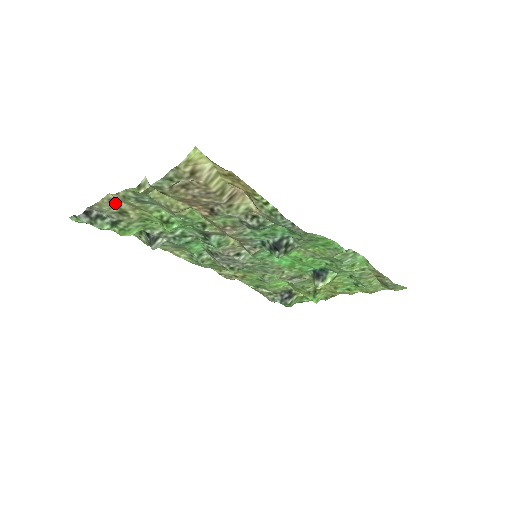
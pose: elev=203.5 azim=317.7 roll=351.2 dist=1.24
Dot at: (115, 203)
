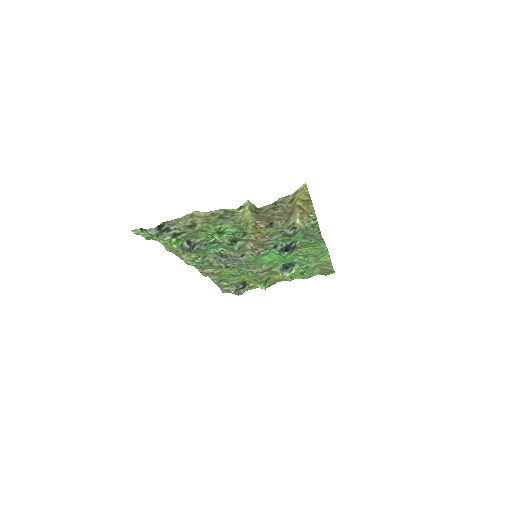
Dot at: (193, 218)
